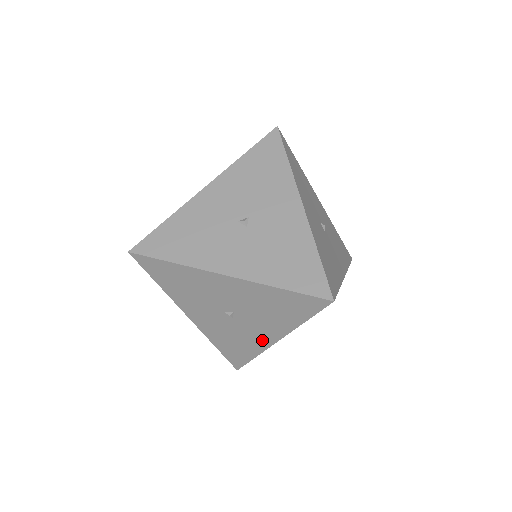
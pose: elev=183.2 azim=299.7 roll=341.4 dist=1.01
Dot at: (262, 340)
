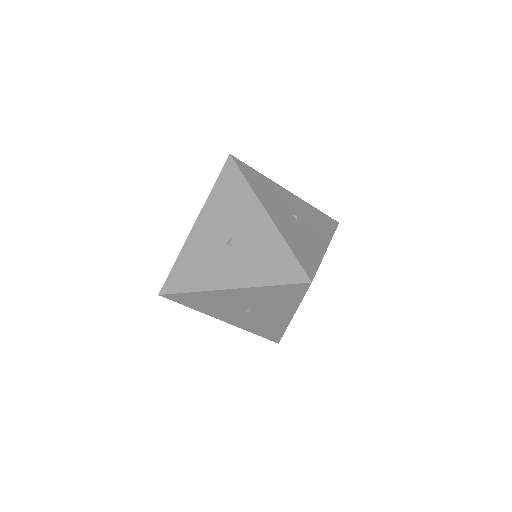
Dot at: (282, 320)
